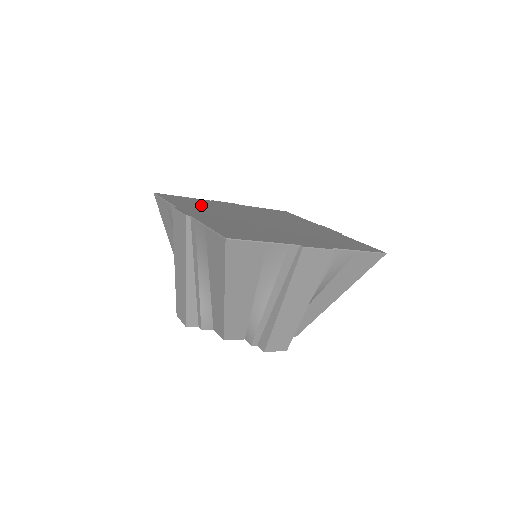
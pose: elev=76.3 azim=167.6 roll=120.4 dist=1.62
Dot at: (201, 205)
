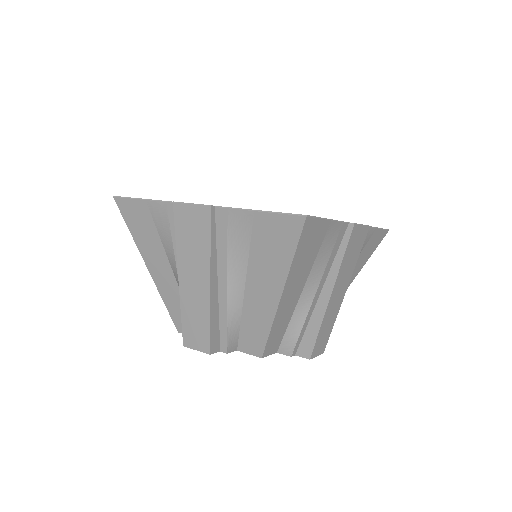
Dot at: occluded
